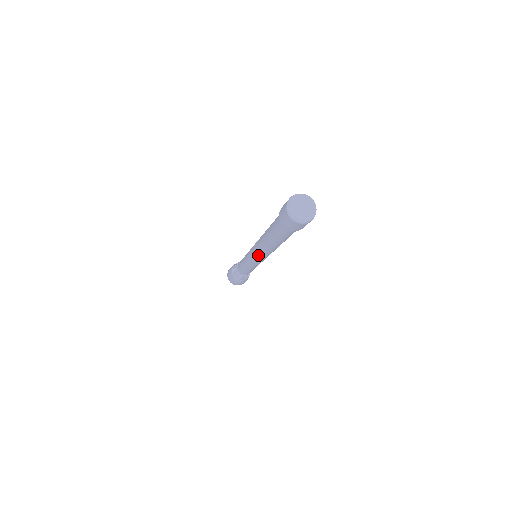
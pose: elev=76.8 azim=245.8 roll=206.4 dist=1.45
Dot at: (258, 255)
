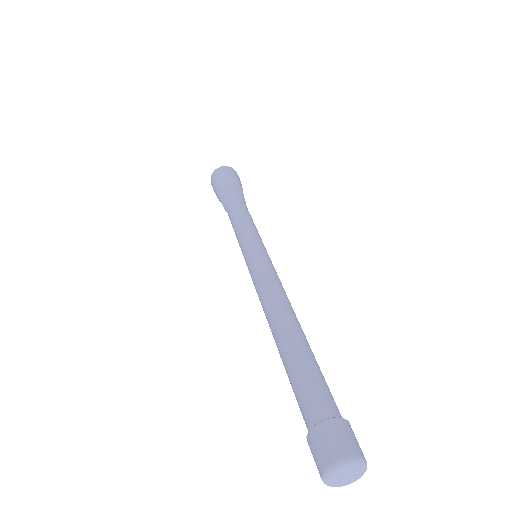
Dot at: occluded
